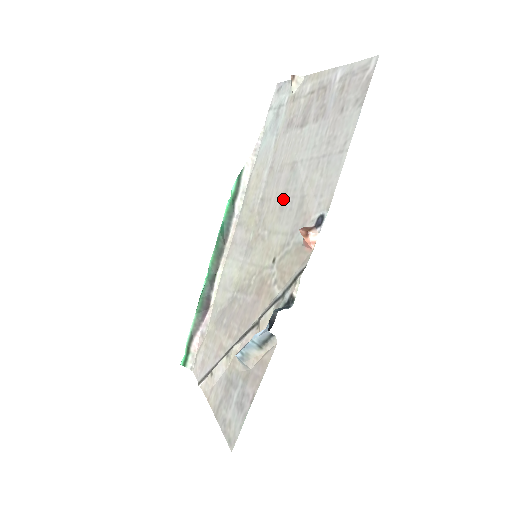
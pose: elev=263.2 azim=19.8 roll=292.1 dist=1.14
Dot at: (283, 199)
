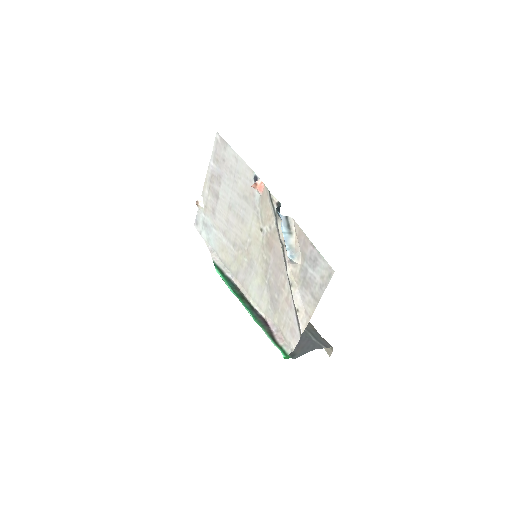
Dot at: (239, 219)
